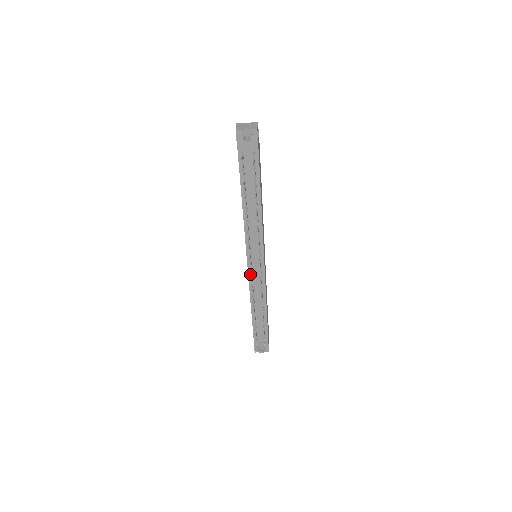
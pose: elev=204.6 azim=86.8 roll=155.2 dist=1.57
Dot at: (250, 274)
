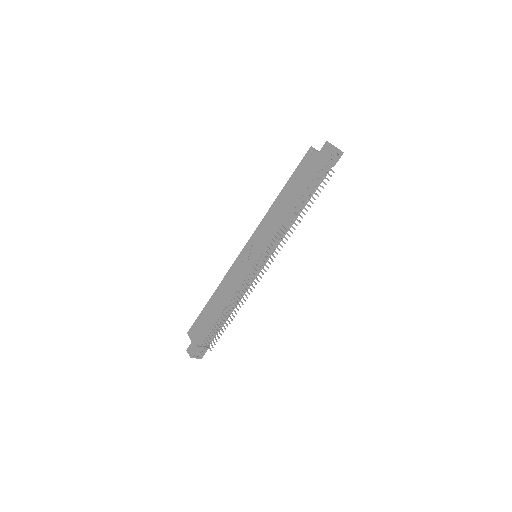
Dot at: (249, 271)
